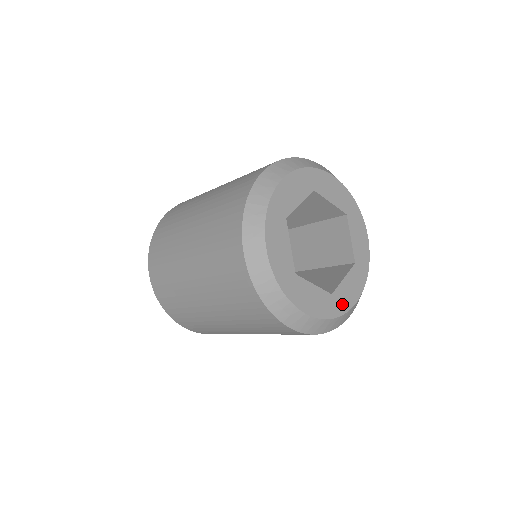
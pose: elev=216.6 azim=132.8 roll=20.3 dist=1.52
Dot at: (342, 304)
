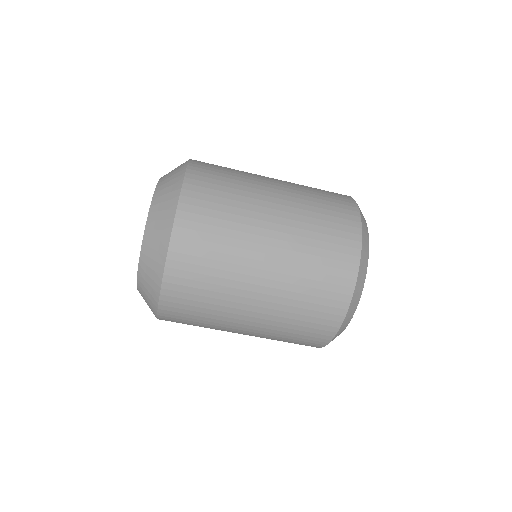
Dot at: occluded
